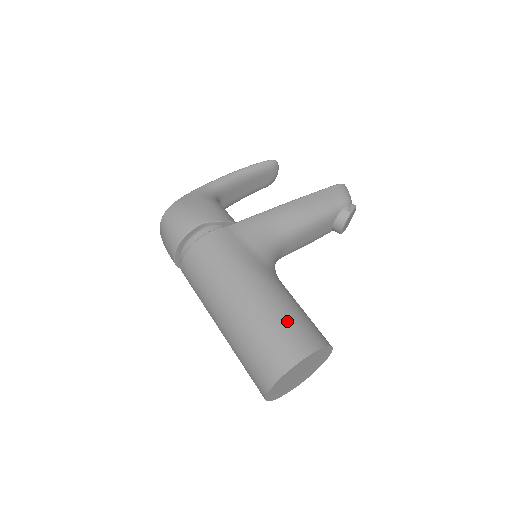
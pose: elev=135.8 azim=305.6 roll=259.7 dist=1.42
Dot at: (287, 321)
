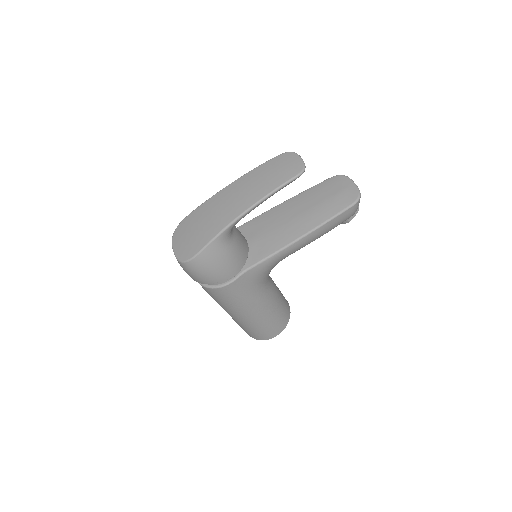
Dot at: (269, 325)
